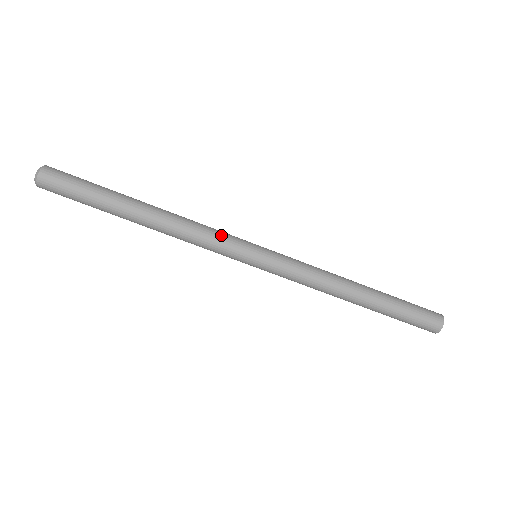
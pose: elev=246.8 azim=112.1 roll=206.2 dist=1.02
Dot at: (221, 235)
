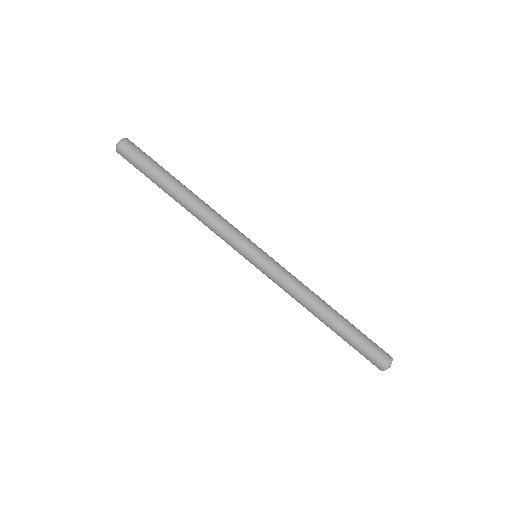
Dot at: (236, 229)
